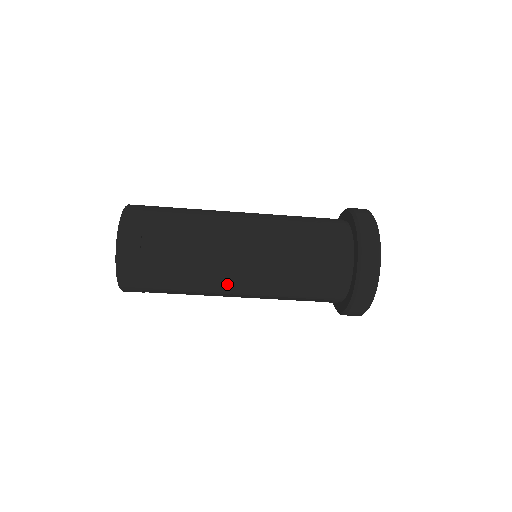
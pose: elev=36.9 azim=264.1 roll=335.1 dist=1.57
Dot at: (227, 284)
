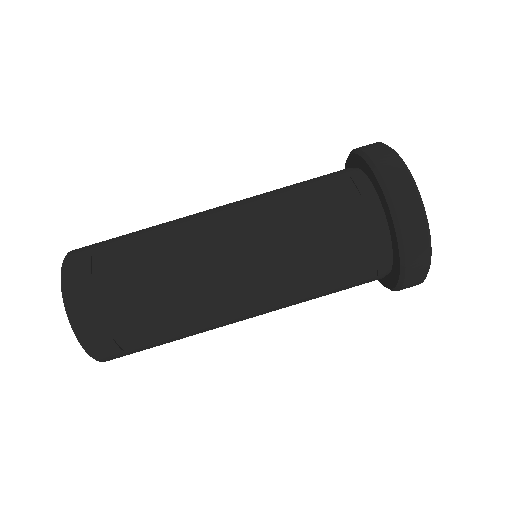
Dot at: (219, 282)
